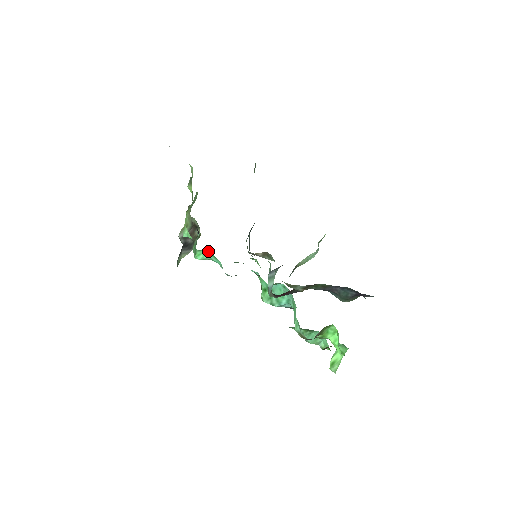
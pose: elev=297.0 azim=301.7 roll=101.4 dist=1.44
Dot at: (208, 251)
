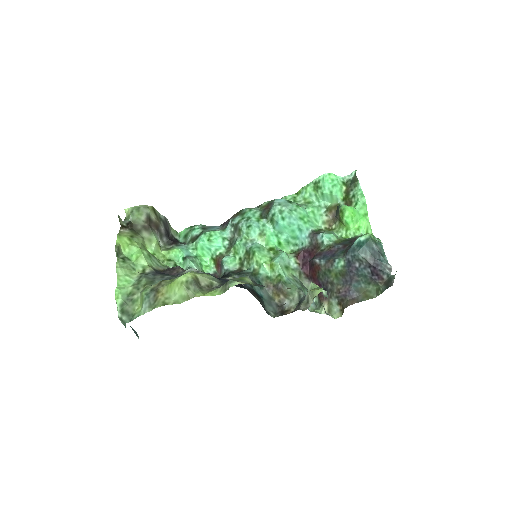
Dot at: (201, 244)
